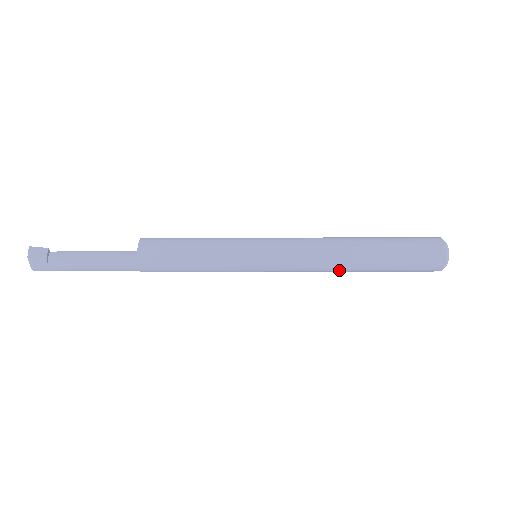
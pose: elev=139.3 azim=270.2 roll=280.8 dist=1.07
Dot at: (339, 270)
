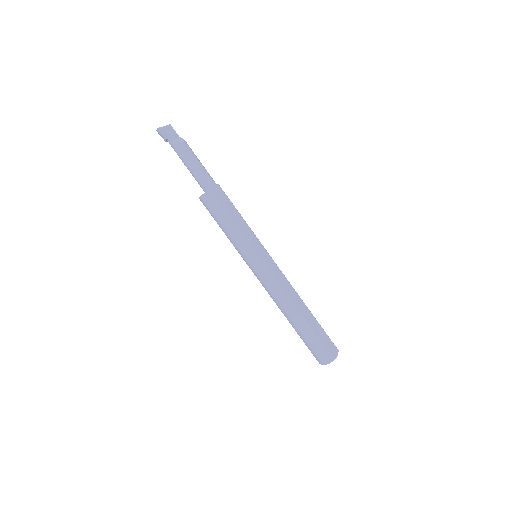
Dot at: occluded
